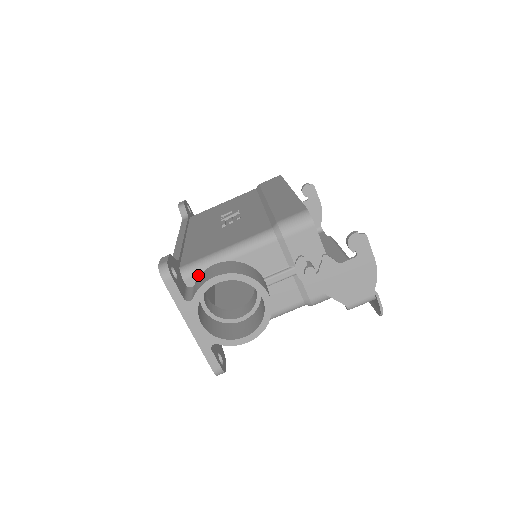
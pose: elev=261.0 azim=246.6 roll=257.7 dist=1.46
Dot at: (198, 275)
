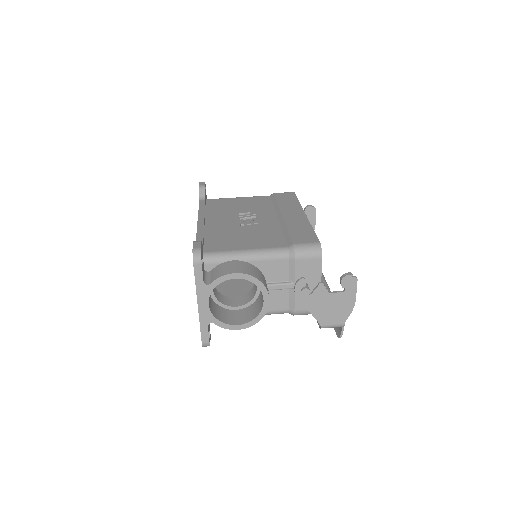
Dot at: (217, 264)
